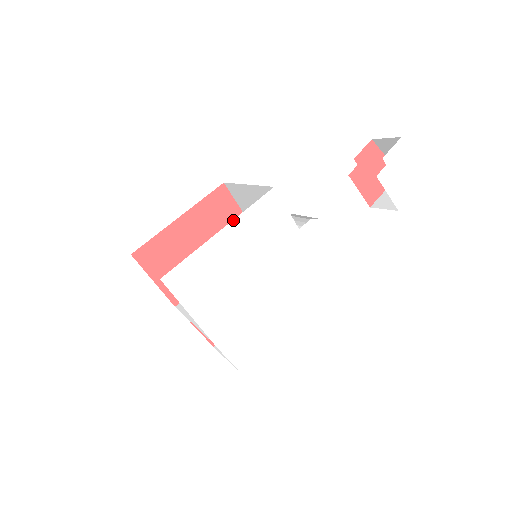
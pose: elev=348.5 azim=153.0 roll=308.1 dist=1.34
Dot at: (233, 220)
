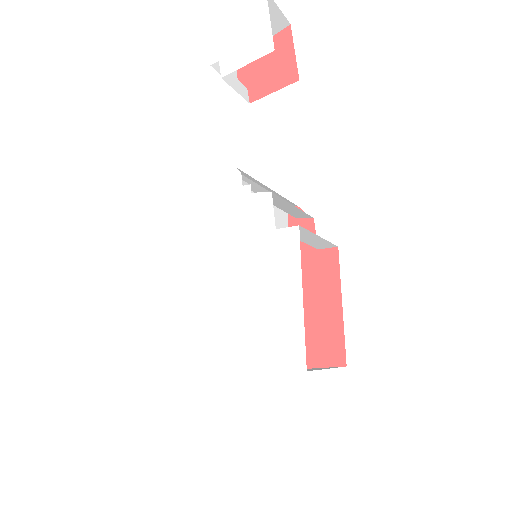
Dot at: (158, 271)
